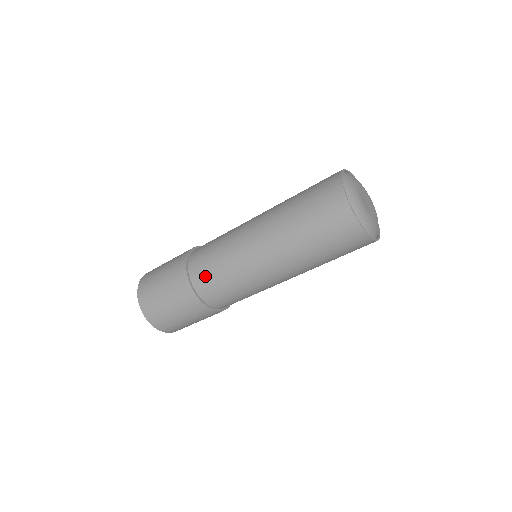
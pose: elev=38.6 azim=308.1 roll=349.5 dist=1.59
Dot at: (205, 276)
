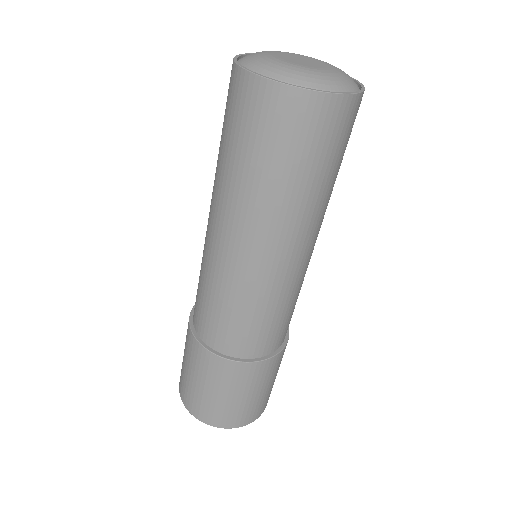
Dot at: (246, 339)
